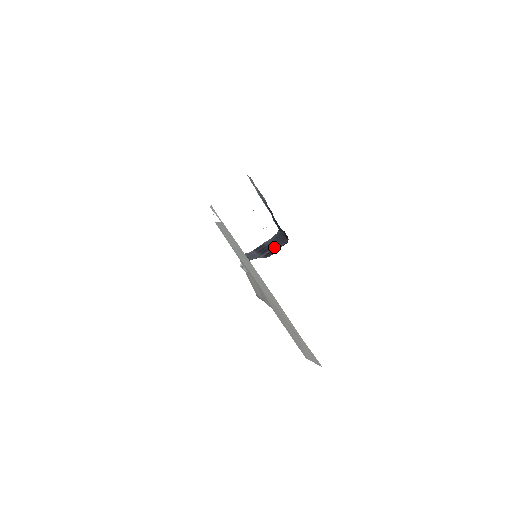
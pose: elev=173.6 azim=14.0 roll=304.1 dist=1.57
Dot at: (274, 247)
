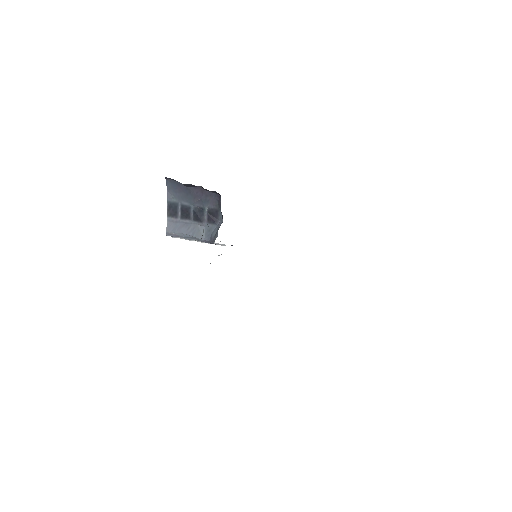
Dot at: (205, 207)
